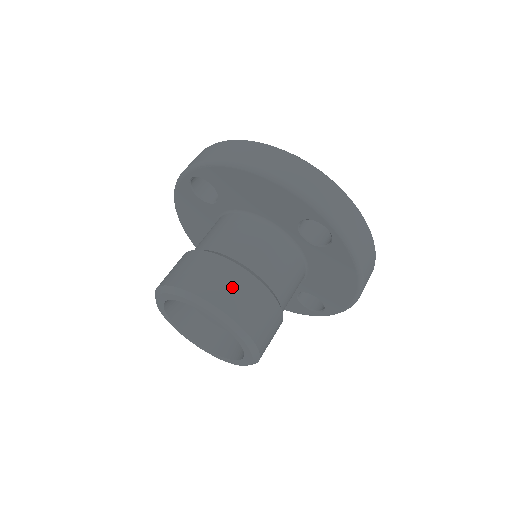
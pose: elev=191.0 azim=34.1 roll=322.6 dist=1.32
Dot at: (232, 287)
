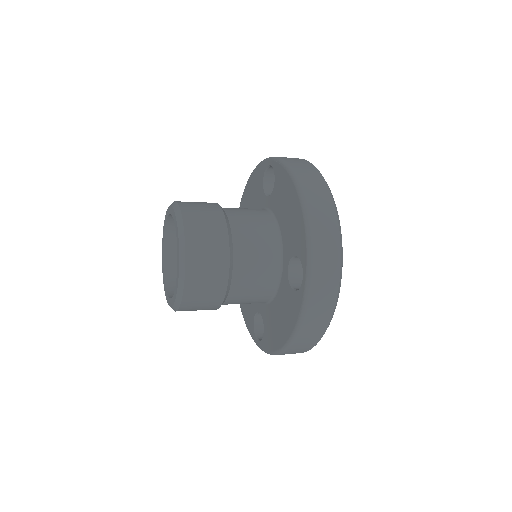
Dot at: (208, 244)
